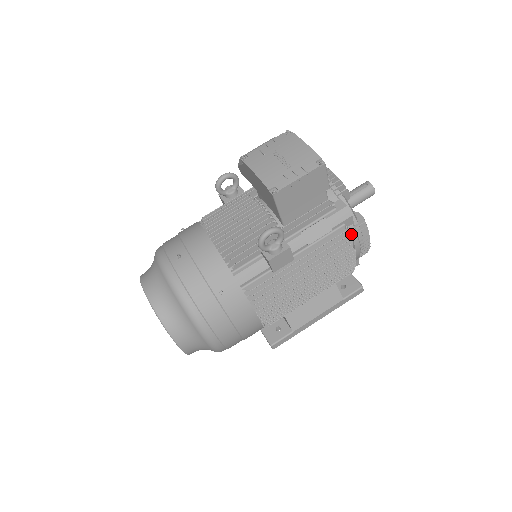
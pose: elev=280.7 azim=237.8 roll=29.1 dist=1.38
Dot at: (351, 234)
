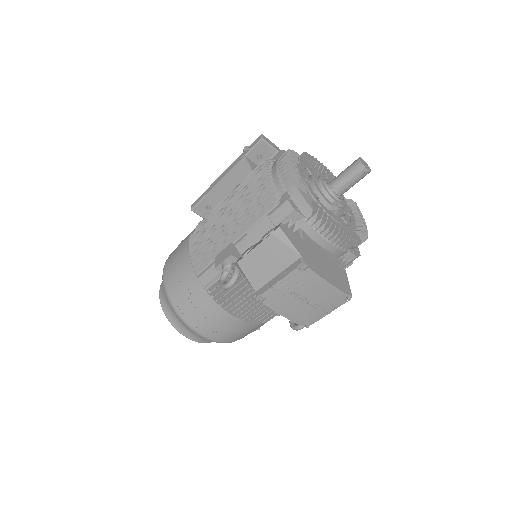
Dot at: occluded
